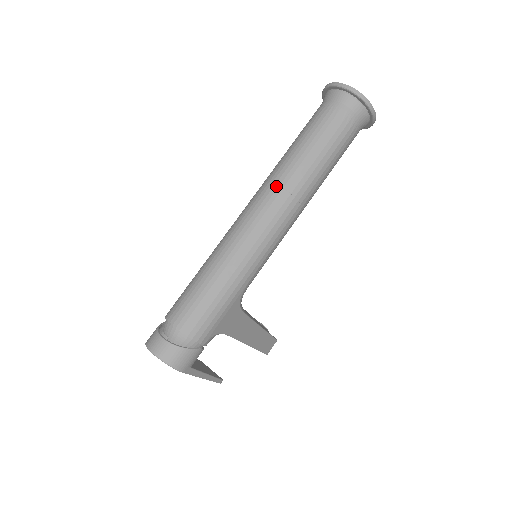
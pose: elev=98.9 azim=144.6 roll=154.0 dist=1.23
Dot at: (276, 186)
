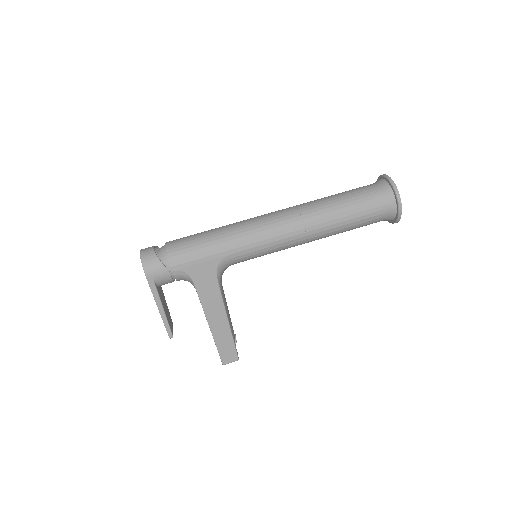
Dot at: (295, 207)
